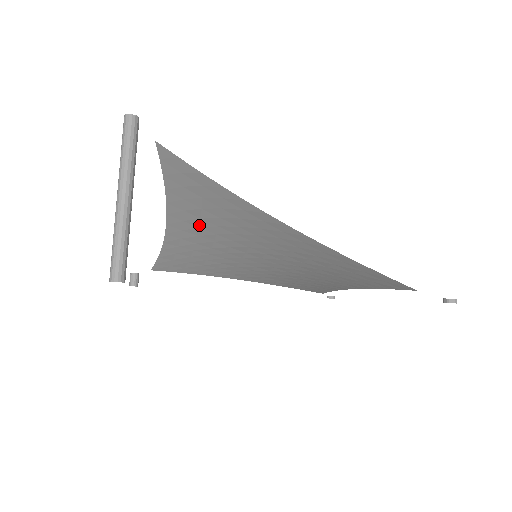
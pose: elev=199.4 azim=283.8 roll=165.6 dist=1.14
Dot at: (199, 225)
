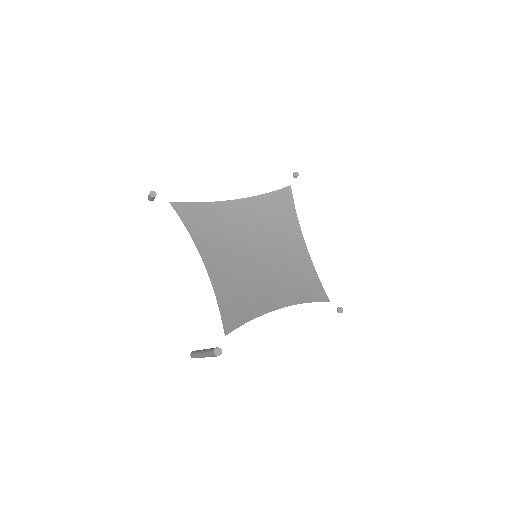
Dot at: (227, 271)
